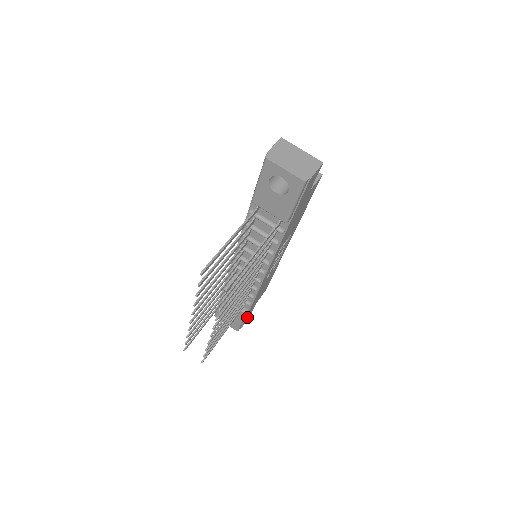
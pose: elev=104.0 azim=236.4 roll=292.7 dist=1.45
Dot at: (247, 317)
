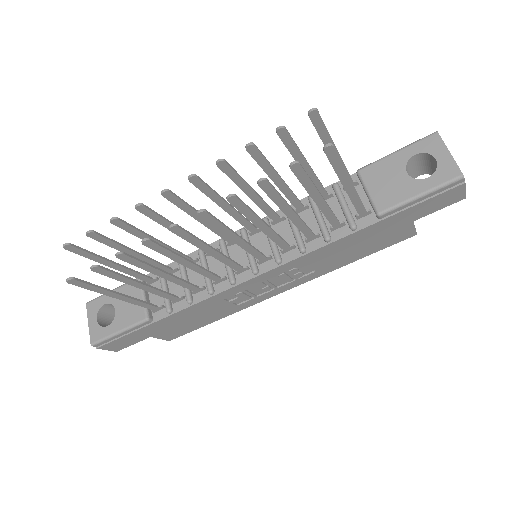
Dot at: (125, 340)
